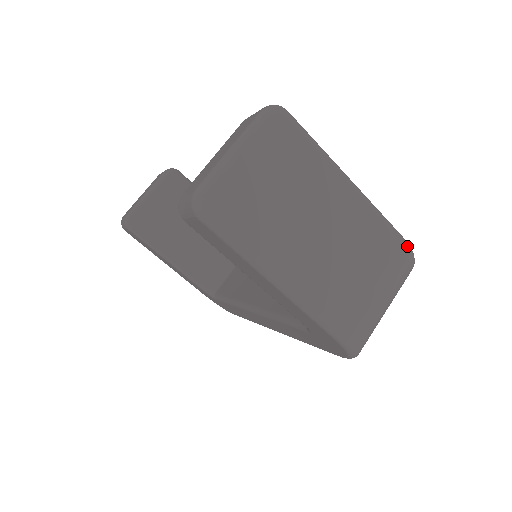
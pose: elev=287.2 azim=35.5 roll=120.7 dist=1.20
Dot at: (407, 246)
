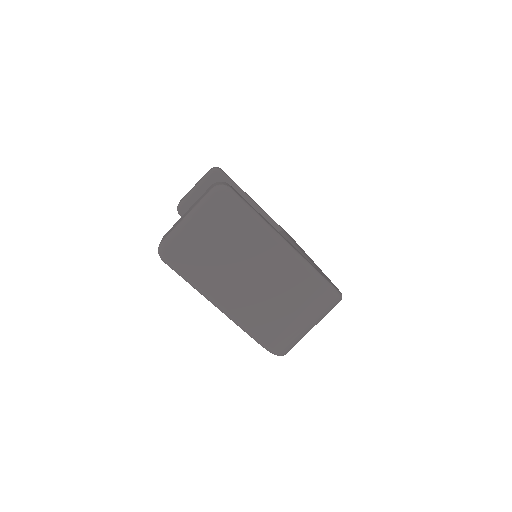
Dot at: (326, 287)
